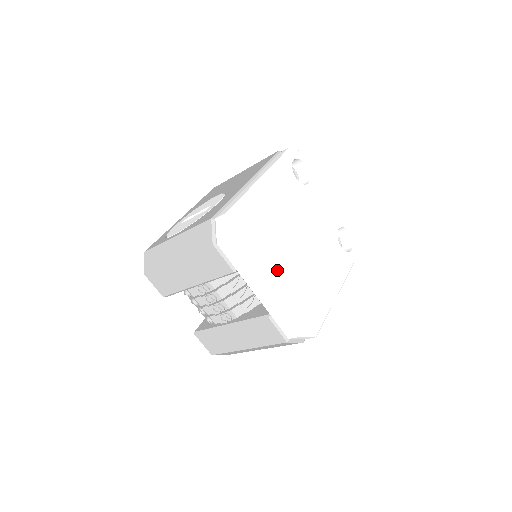
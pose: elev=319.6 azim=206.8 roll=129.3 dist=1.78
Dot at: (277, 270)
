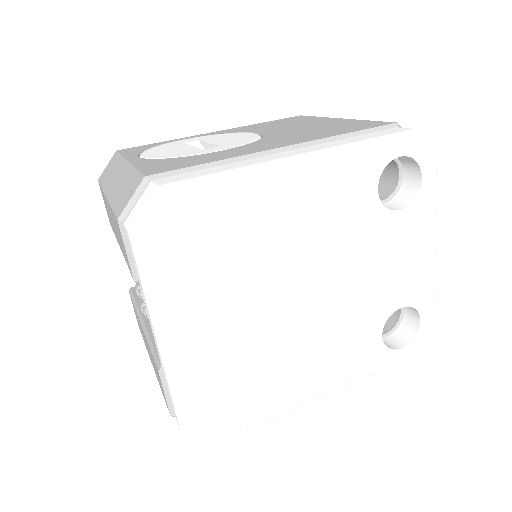
Dot at: (206, 322)
